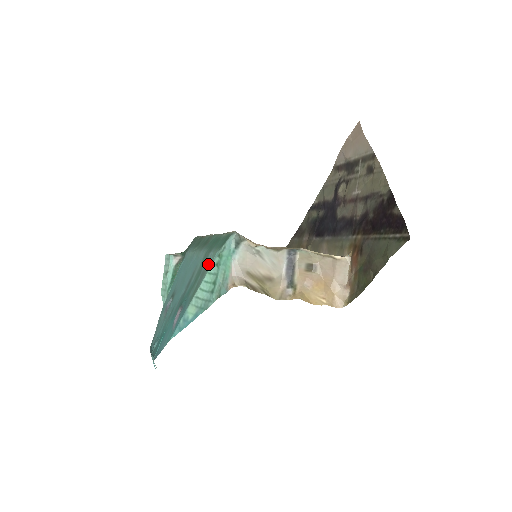
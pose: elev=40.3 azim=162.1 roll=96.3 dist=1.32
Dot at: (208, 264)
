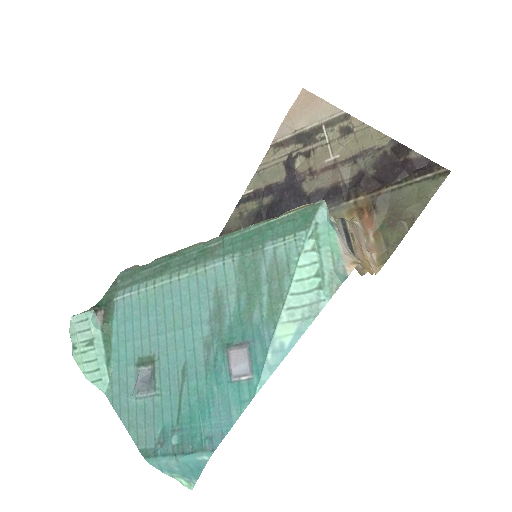
Dot at: (284, 259)
